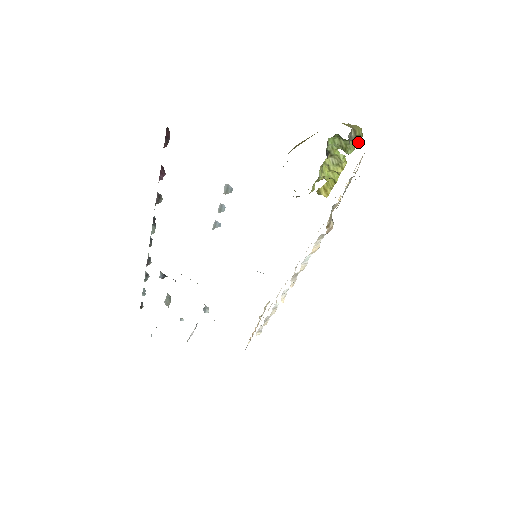
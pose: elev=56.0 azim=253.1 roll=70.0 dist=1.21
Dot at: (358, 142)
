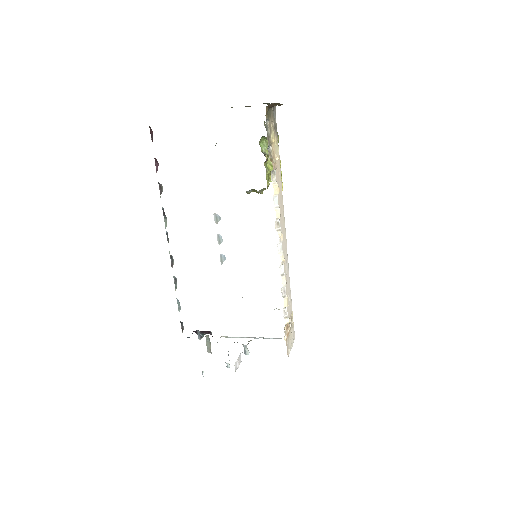
Dot at: occluded
